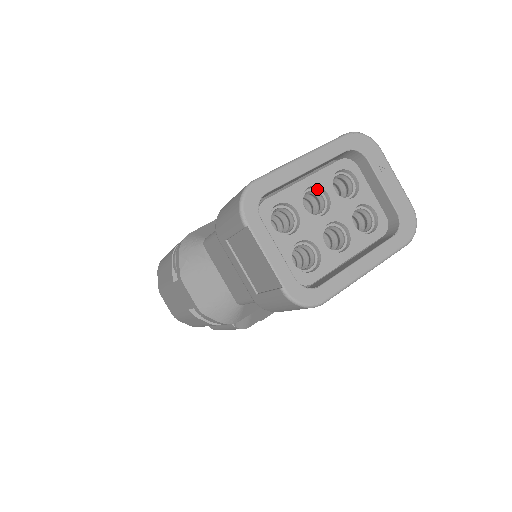
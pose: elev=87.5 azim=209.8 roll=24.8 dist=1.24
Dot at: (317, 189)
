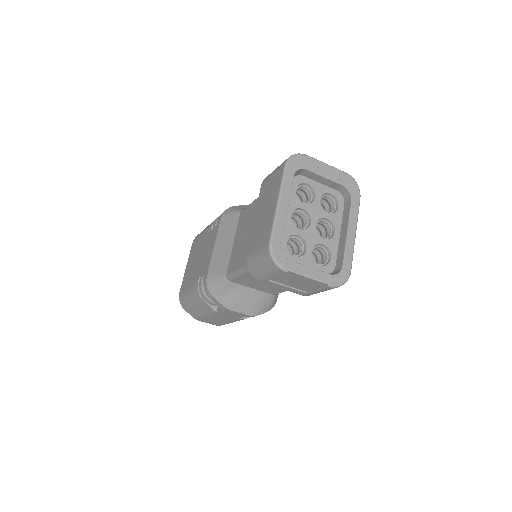
Dot at: (294, 211)
